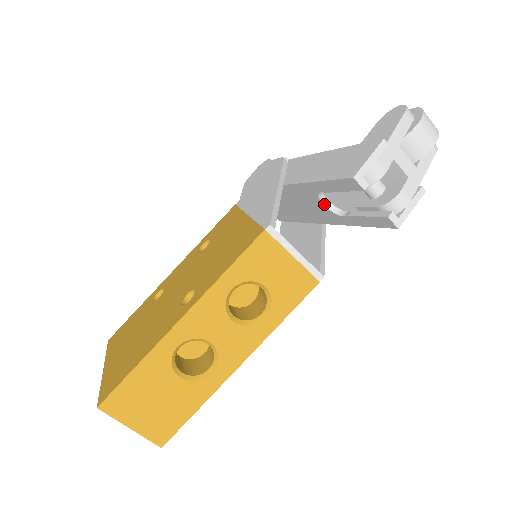
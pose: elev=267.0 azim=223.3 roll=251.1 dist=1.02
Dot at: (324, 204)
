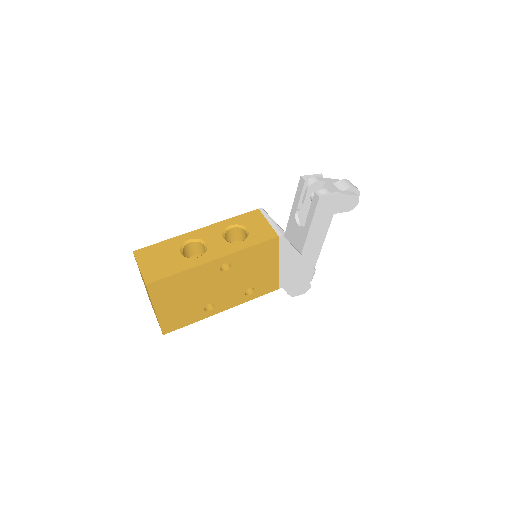
Dot at: (299, 225)
